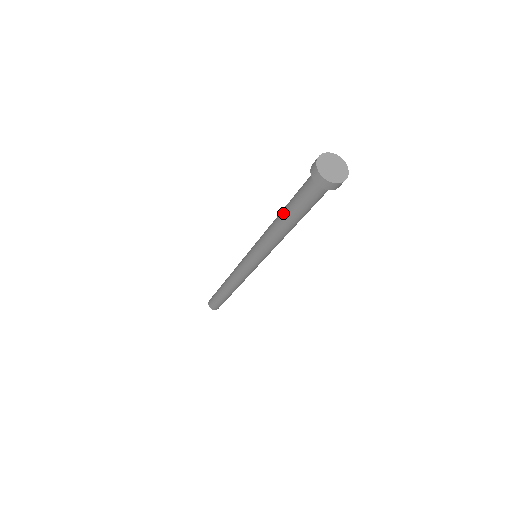
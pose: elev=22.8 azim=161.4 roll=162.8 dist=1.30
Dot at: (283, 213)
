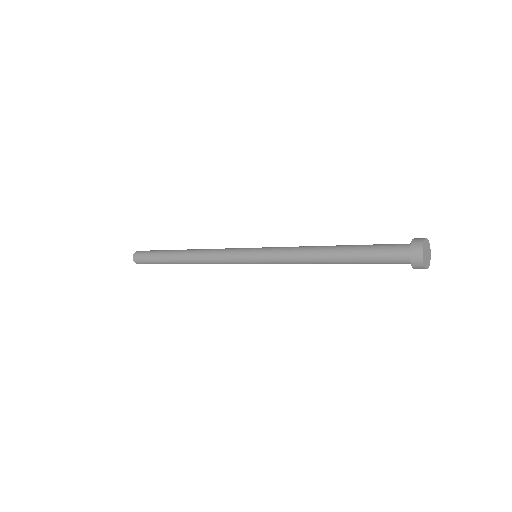
Dot at: (341, 261)
